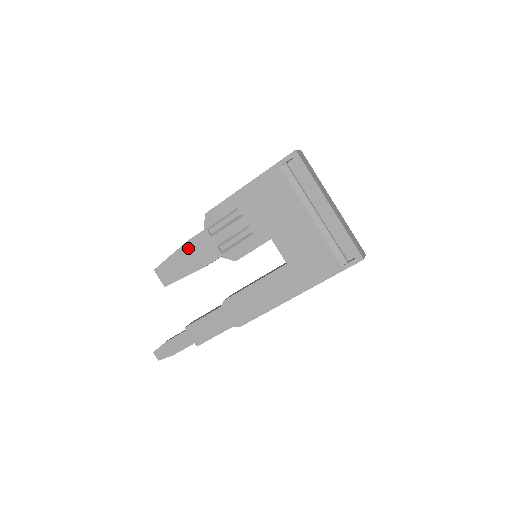
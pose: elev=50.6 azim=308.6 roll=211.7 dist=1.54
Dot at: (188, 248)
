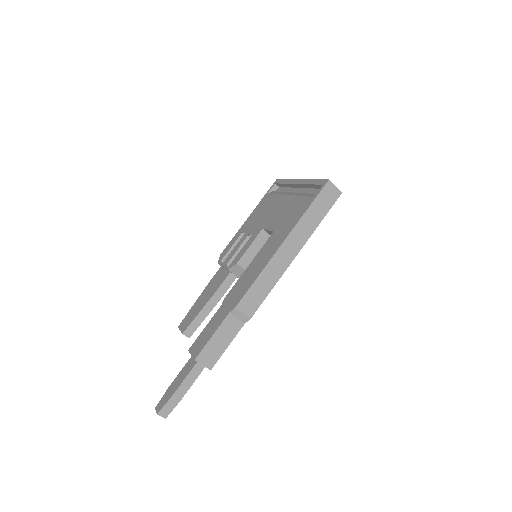
Dot at: (206, 290)
